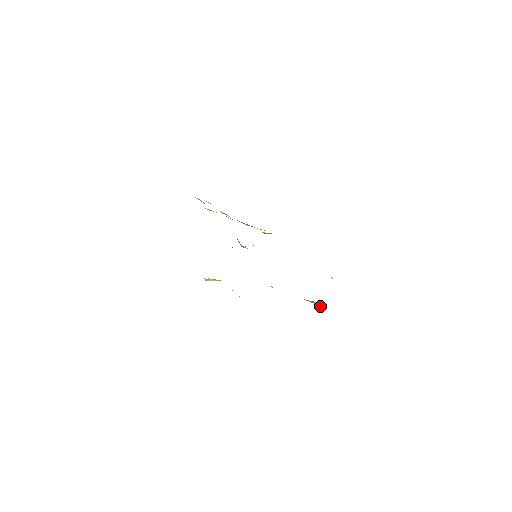
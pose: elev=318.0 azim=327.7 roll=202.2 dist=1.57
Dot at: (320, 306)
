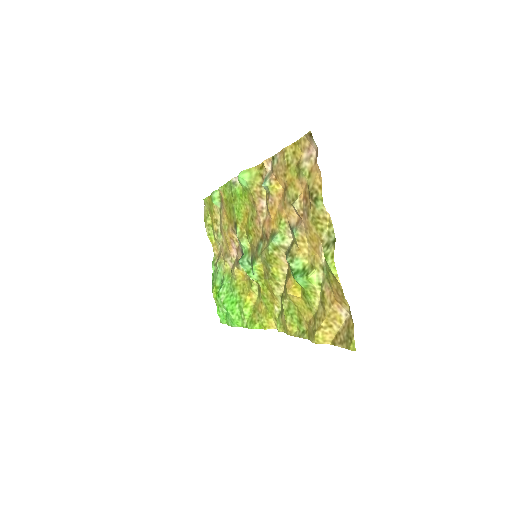
Dot at: (307, 273)
